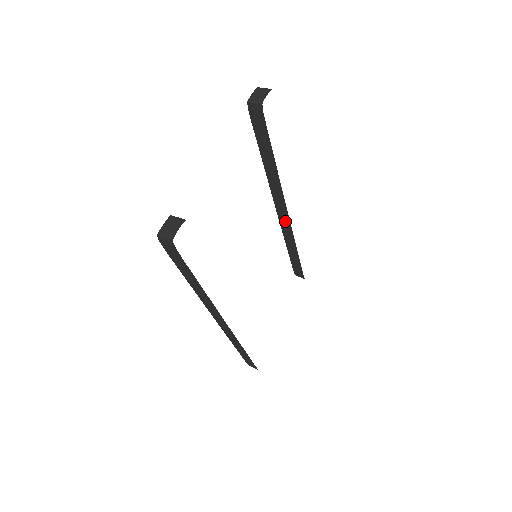
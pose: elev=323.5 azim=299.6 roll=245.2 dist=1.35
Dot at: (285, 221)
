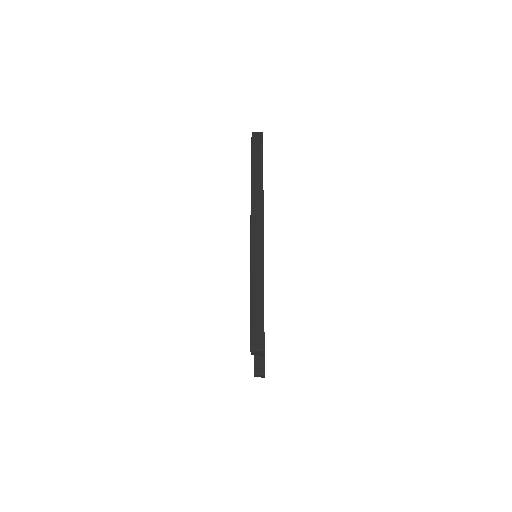
Dot at: occluded
